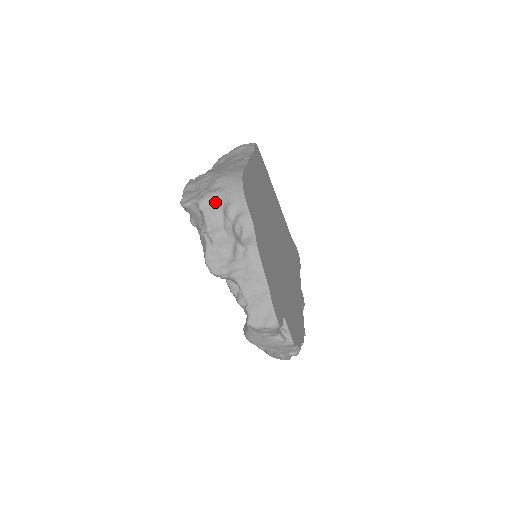
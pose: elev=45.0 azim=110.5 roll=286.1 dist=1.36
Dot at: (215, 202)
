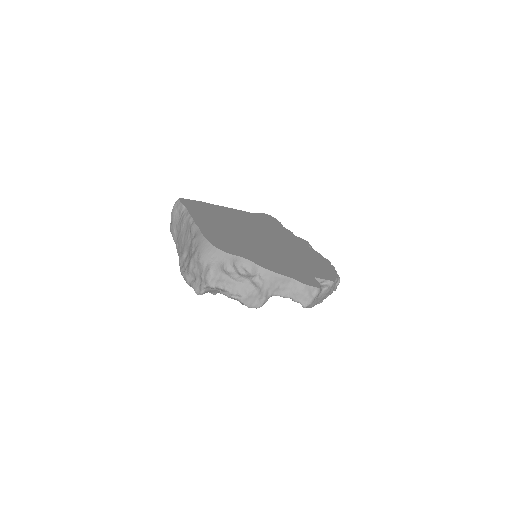
Dot at: (216, 275)
